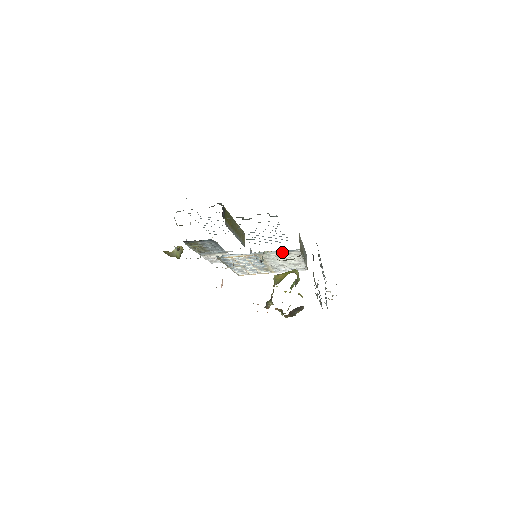
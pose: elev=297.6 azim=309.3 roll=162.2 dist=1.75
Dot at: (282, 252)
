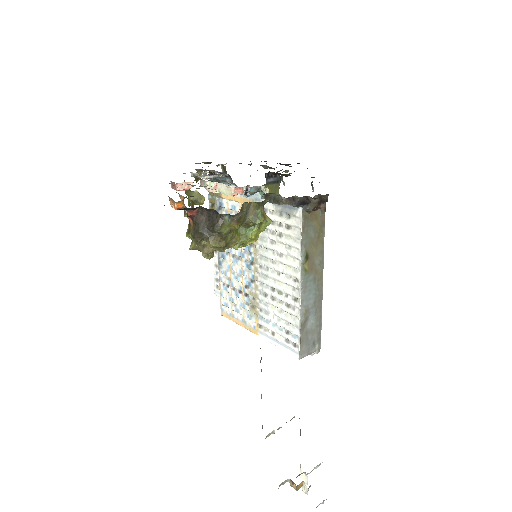
Dot at: (281, 210)
